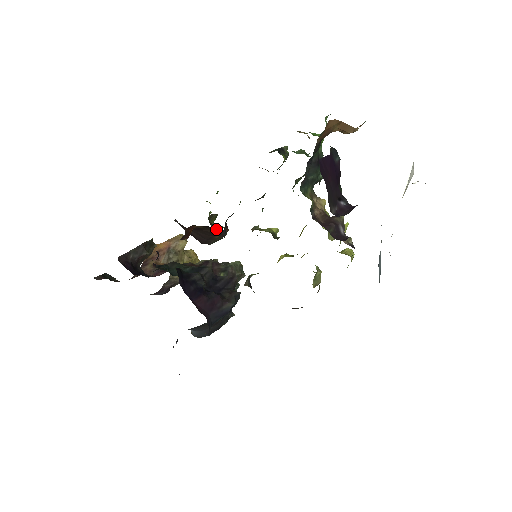
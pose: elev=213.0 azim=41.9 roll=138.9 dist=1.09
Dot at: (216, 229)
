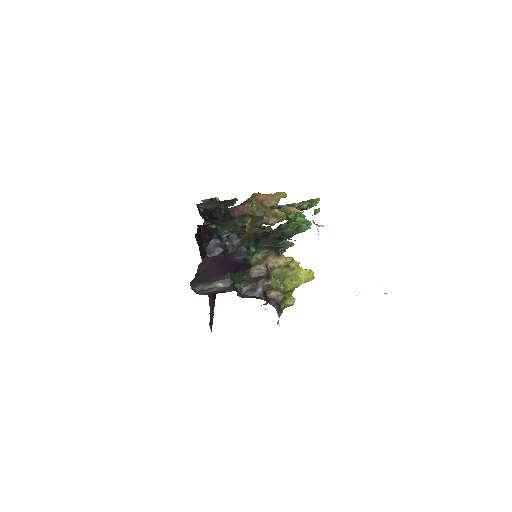
Dot at: occluded
